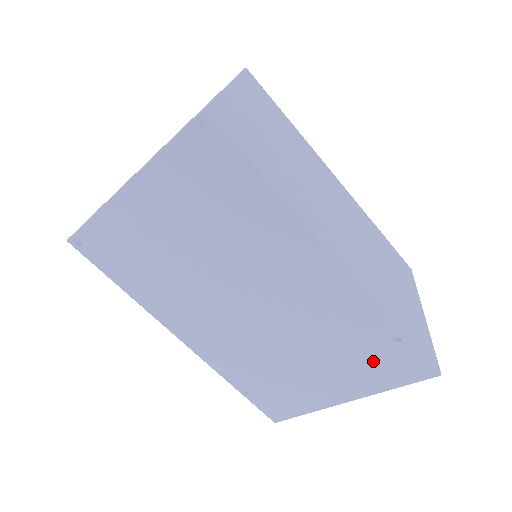
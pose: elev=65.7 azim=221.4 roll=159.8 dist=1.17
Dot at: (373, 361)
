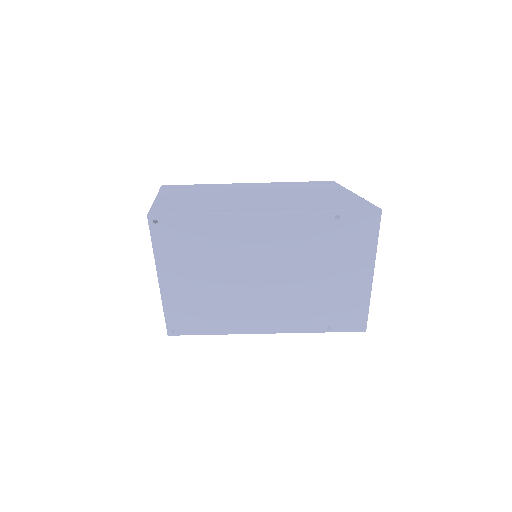
Dot at: (347, 240)
